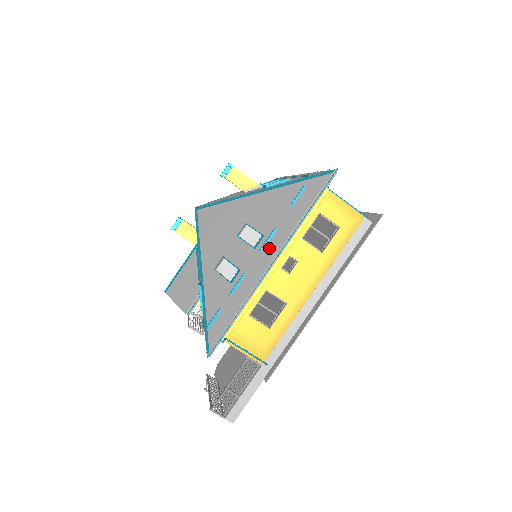
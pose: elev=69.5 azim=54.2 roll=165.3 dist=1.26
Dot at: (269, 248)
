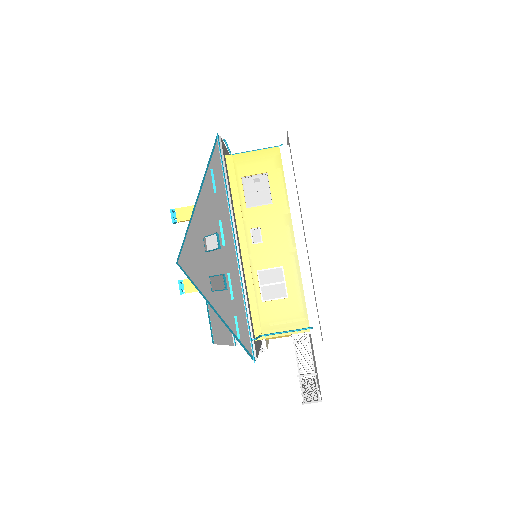
Dot at: (226, 238)
